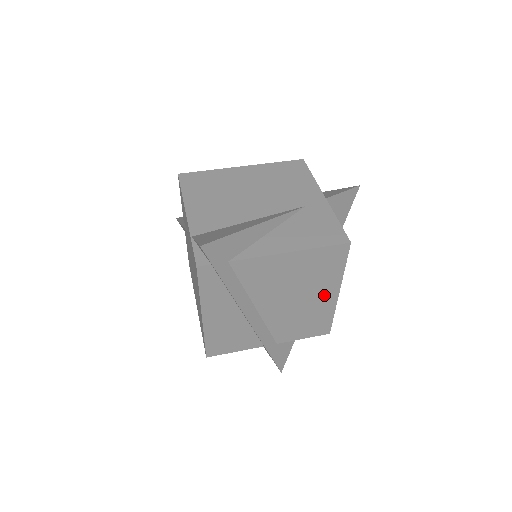
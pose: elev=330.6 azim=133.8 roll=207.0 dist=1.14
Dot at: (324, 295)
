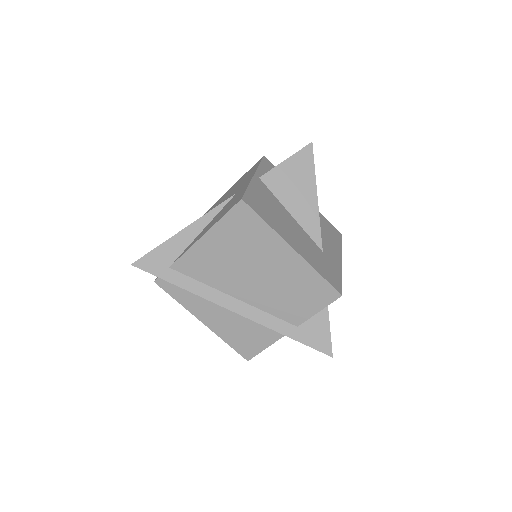
Dot at: (281, 258)
